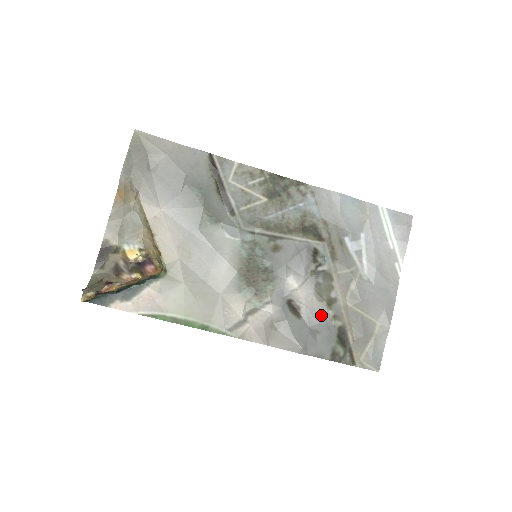
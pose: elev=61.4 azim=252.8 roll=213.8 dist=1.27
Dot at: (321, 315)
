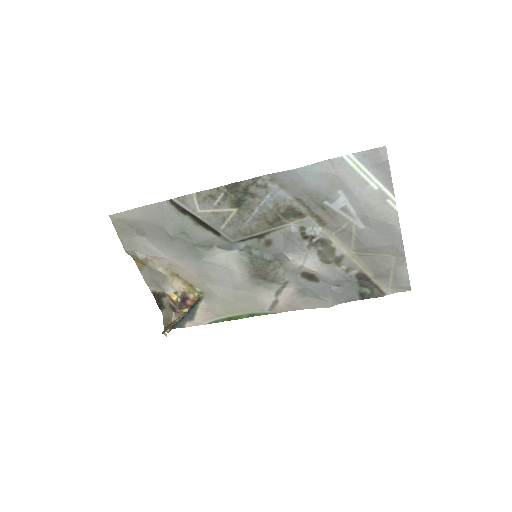
Dot at: (335, 273)
